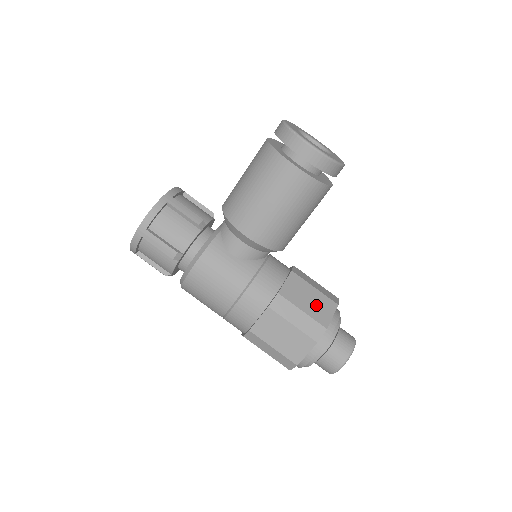
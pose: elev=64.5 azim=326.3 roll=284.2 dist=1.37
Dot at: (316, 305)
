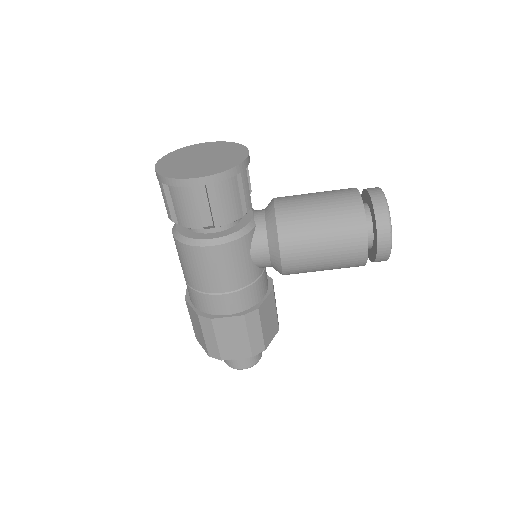
Dot at: (270, 327)
